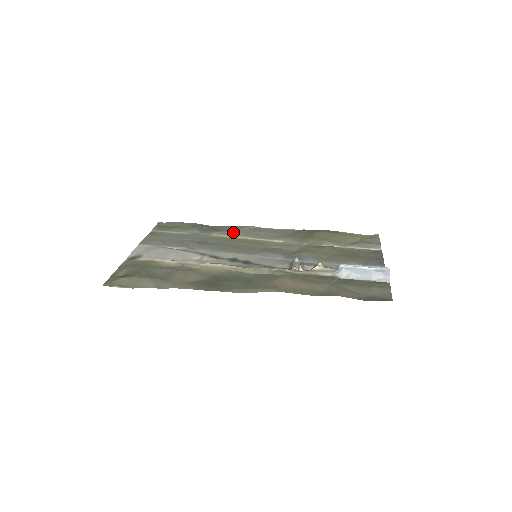
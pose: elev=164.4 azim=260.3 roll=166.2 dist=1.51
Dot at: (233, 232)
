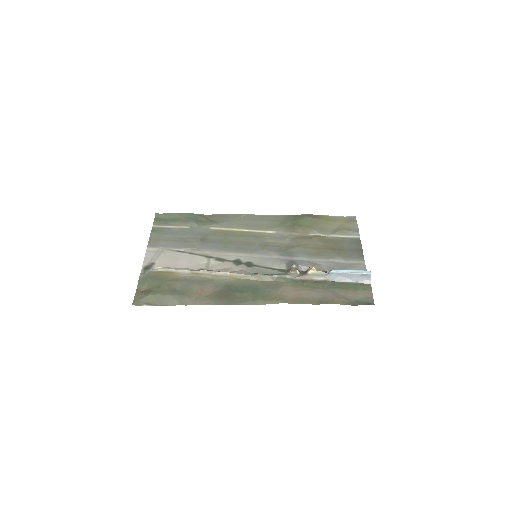
Dot at: (228, 223)
